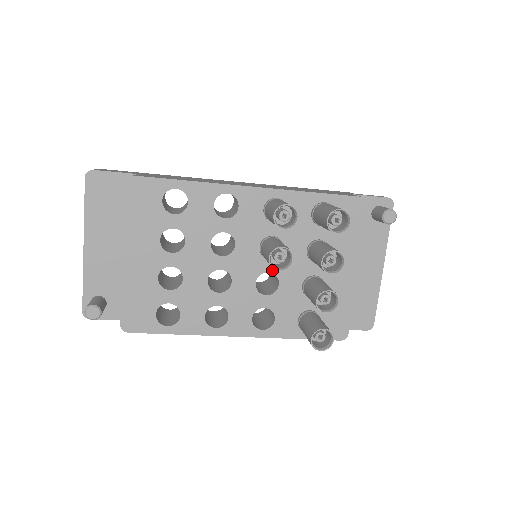
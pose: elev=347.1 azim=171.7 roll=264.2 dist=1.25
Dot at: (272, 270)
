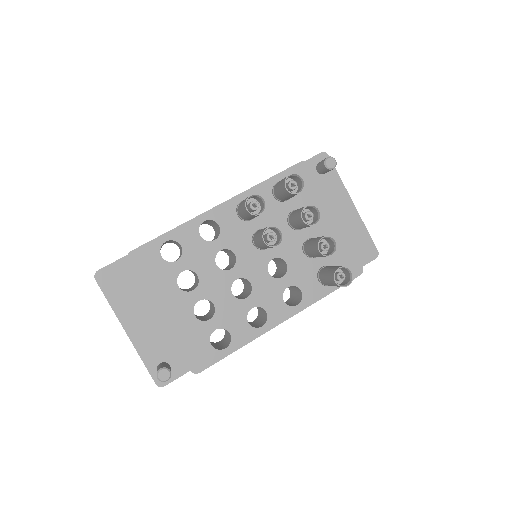
Dot at: (274, 255)
